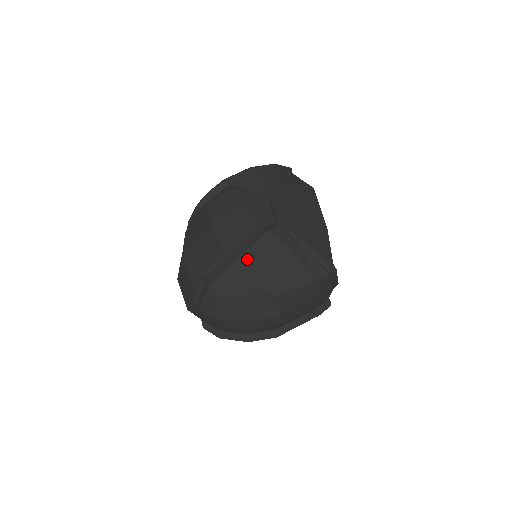
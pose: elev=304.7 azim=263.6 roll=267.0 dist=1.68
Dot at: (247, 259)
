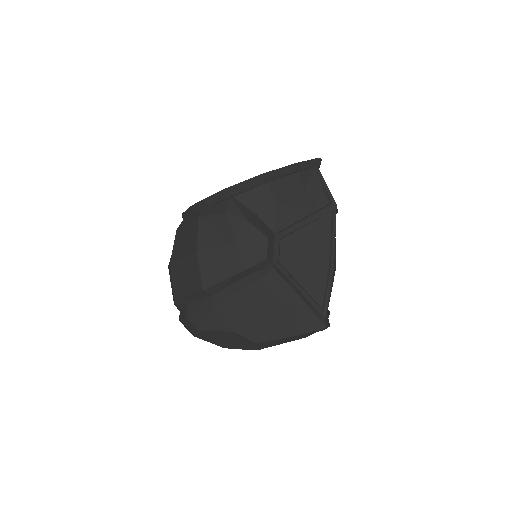
Dot at: (228, 305)
